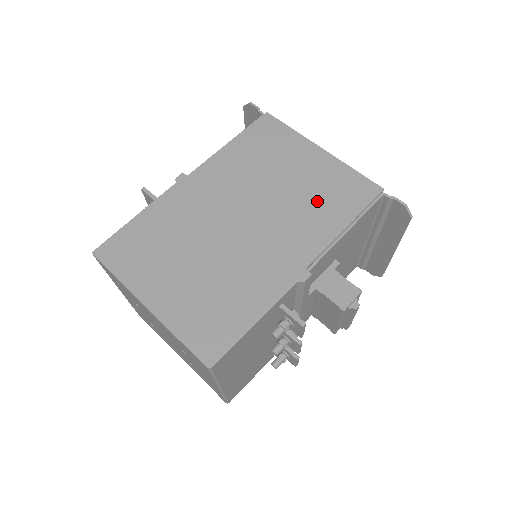
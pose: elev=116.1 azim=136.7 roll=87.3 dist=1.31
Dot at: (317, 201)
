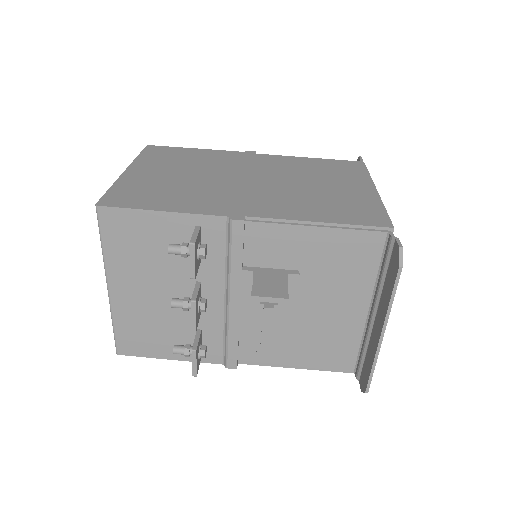
Dot at: (322, 202)
